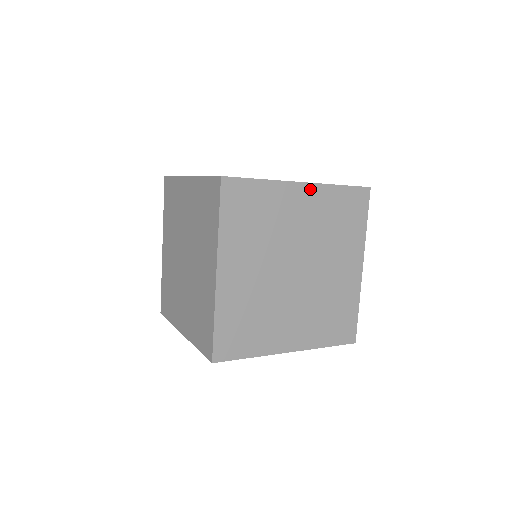
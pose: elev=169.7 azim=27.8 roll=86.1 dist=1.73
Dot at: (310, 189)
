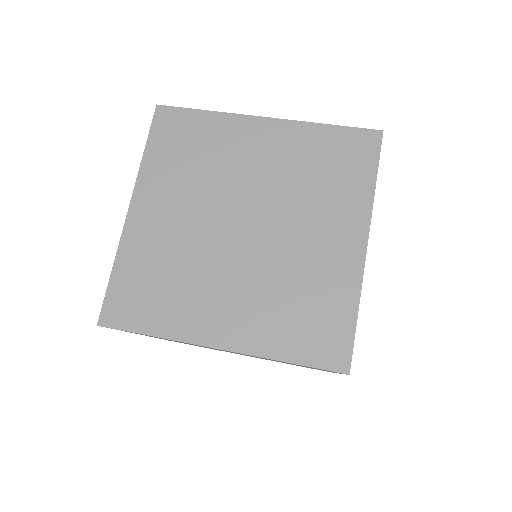
Dot at: occluded
